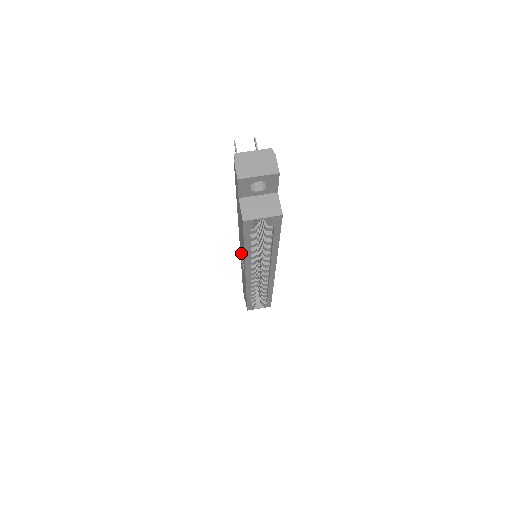
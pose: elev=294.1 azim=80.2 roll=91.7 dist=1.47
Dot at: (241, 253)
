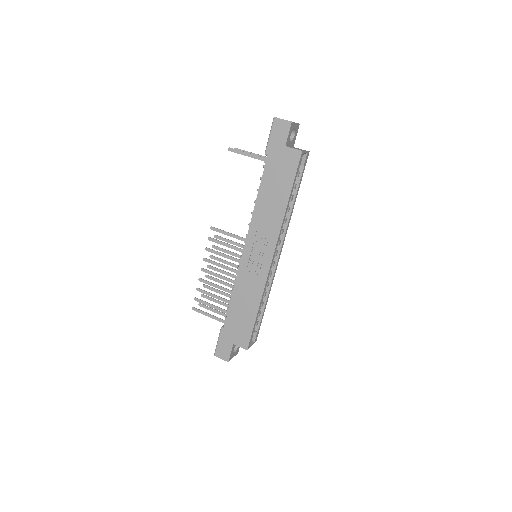
Dot at: (252, 250)
